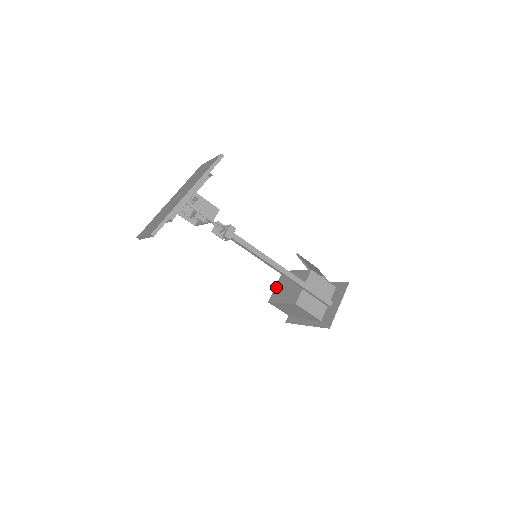
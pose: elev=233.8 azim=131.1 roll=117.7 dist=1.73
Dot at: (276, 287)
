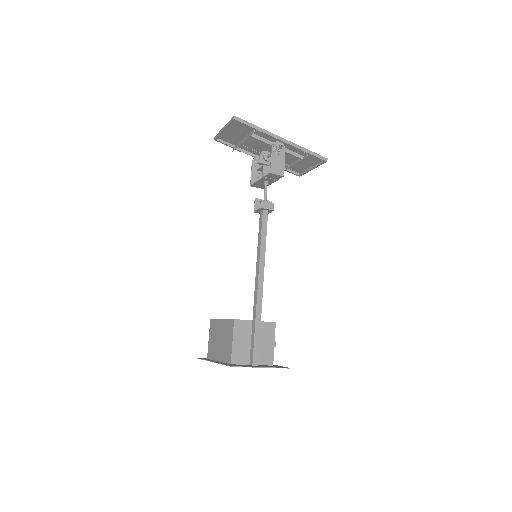
Dot at: occluded
